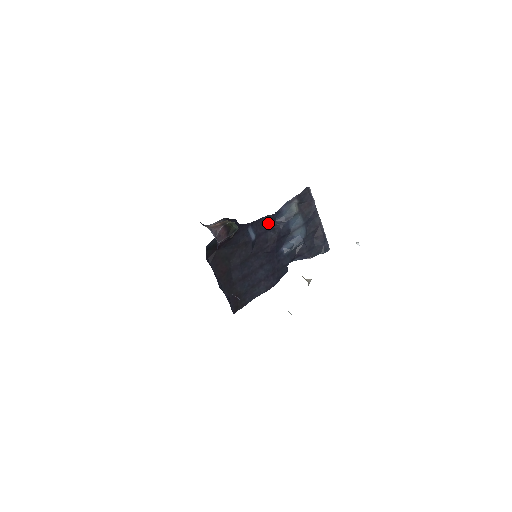
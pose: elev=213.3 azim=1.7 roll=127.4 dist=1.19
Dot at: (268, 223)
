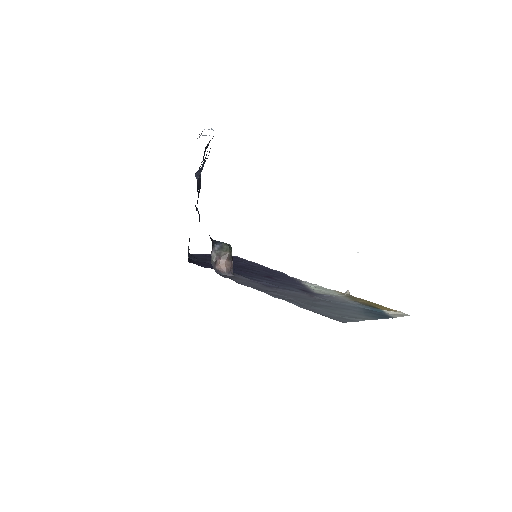
Dot at: occluded
